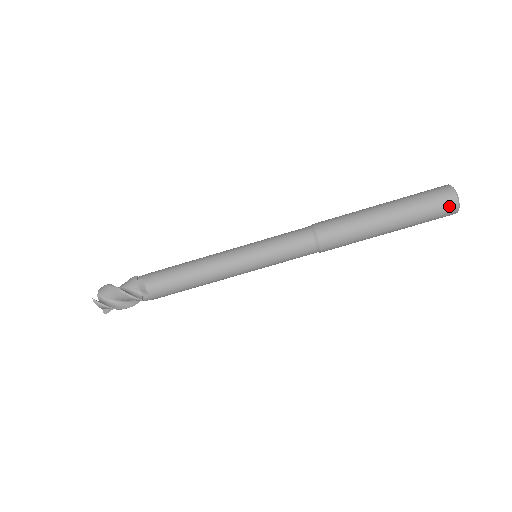
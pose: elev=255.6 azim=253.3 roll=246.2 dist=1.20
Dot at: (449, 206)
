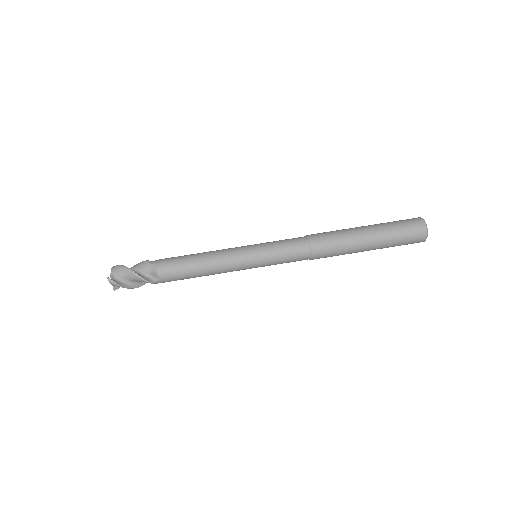
Dot at: (419, 236)
